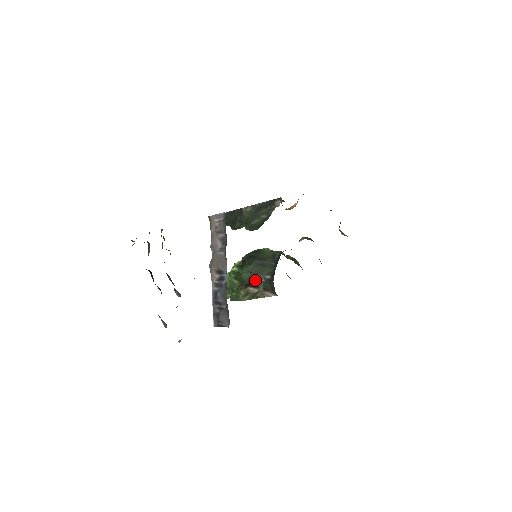
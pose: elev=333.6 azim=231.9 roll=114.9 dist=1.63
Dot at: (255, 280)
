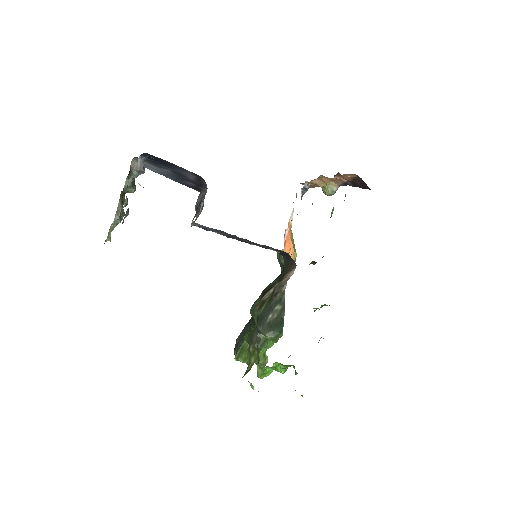
Dot at: (268, 287)
